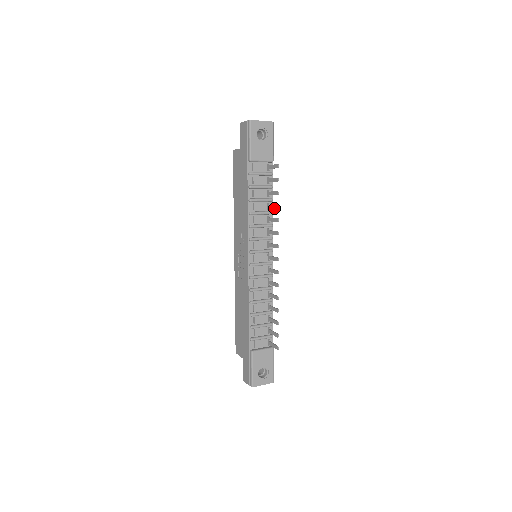
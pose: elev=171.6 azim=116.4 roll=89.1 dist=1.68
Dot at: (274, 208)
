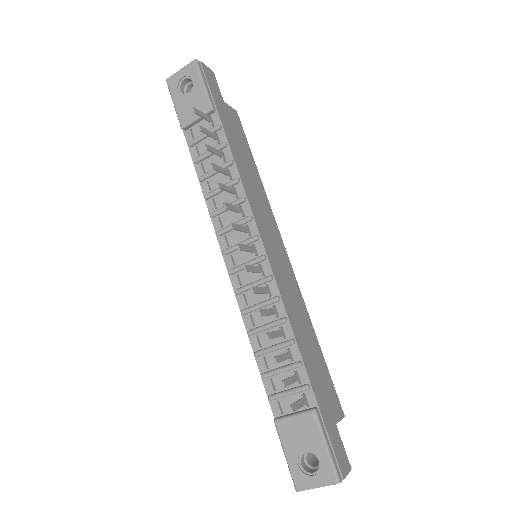
Dot at: (217, 171)
